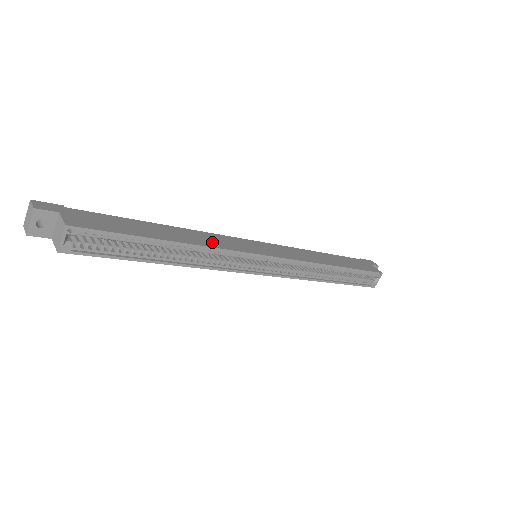
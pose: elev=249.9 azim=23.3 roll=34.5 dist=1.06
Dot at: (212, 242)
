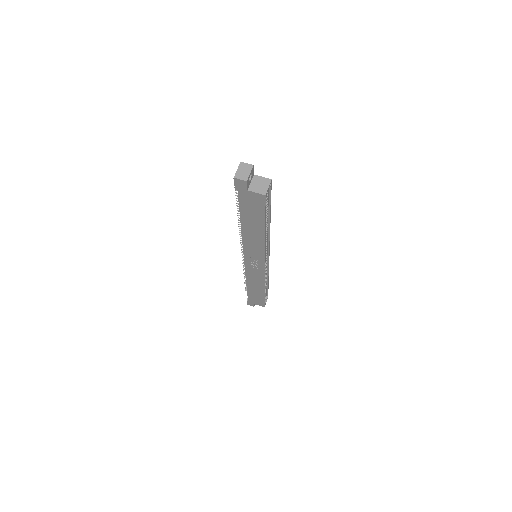
Dot at: occluded
